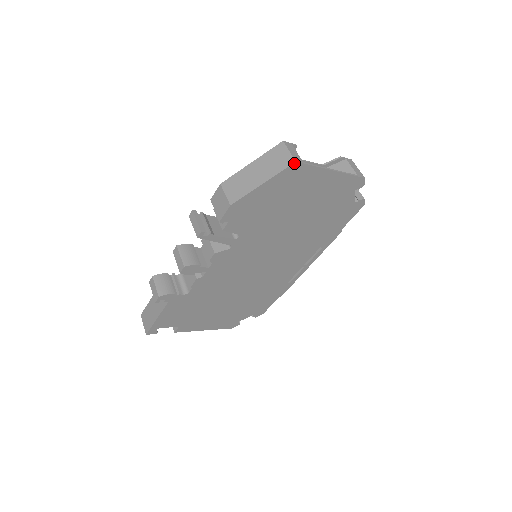
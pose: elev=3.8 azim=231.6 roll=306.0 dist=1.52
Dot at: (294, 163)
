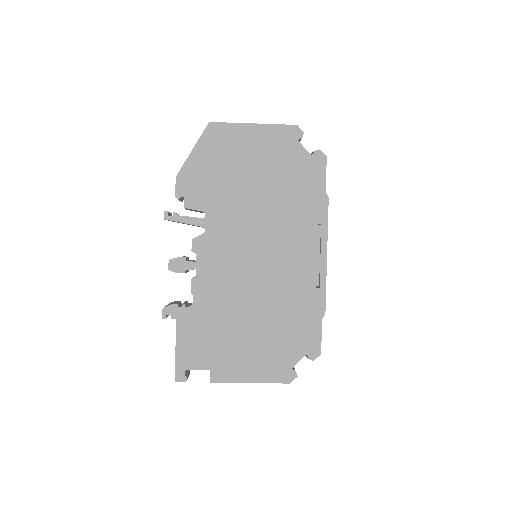
Dot at: (209, 124)
